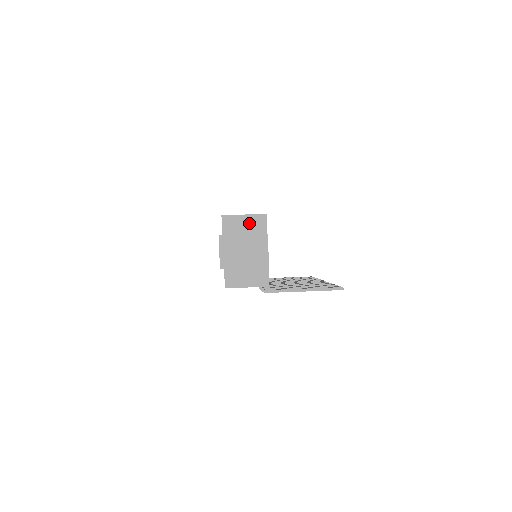
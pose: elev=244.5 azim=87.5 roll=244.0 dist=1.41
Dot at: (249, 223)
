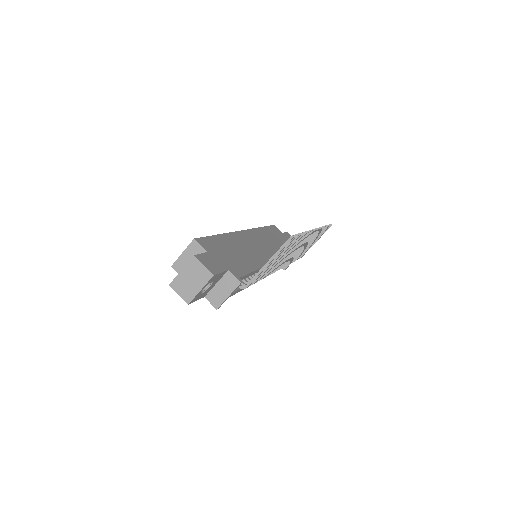
Dot at: (190, 255)
